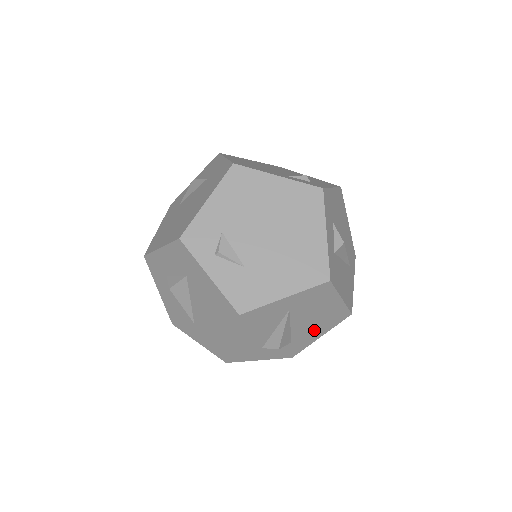
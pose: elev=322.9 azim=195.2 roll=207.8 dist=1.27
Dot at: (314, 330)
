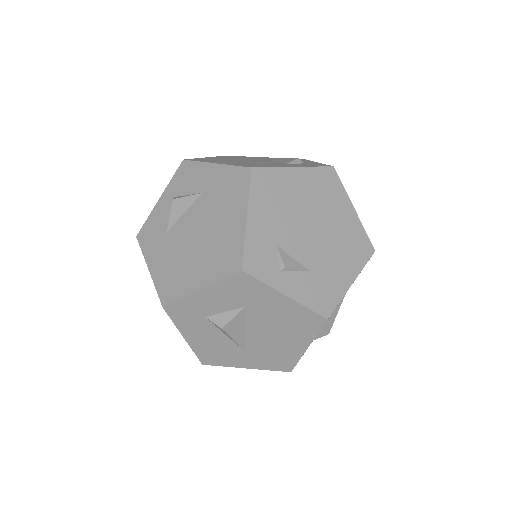
Dot at: occluded
